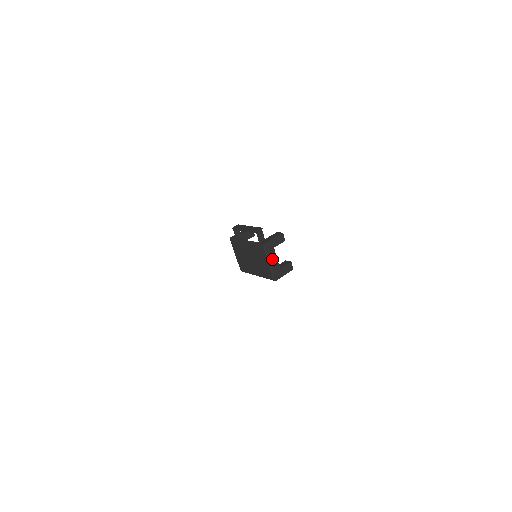
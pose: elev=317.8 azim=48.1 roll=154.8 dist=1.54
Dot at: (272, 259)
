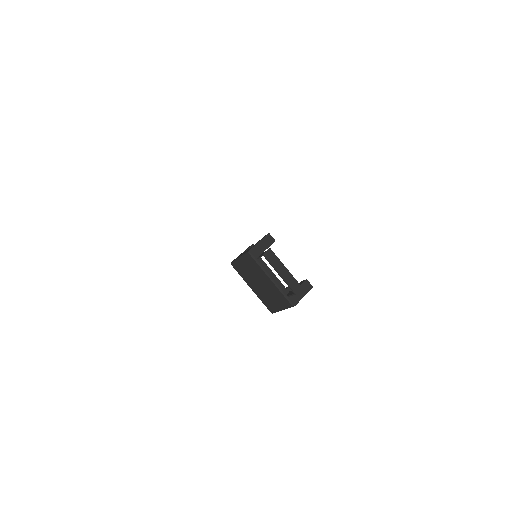
Dot at: occluded
